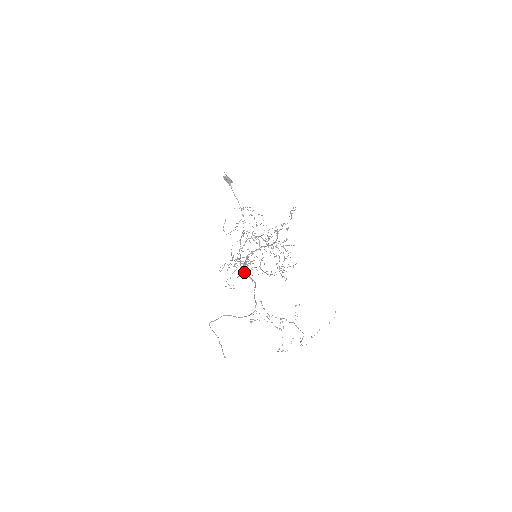
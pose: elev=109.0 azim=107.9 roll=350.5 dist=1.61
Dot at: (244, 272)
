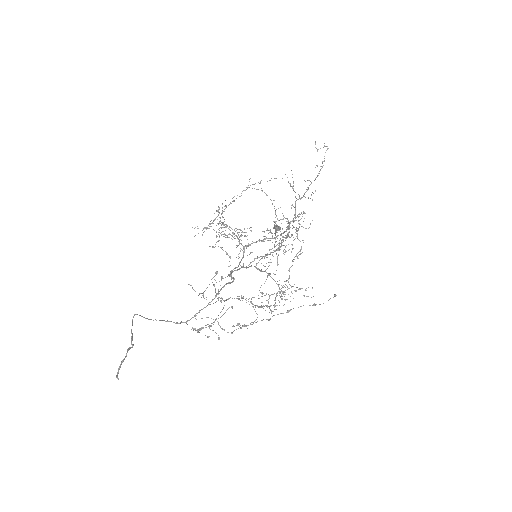
Dot at: (229, 275)
